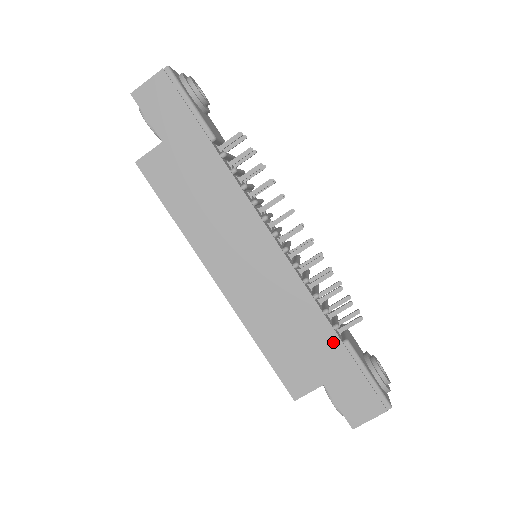
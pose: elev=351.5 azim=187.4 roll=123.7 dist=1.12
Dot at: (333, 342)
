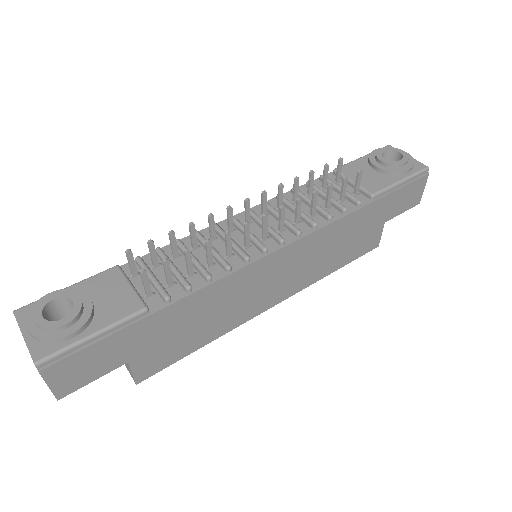
Dot at: (368, 210)
